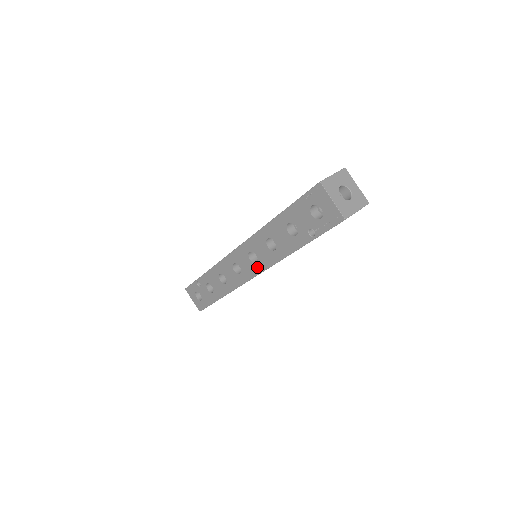
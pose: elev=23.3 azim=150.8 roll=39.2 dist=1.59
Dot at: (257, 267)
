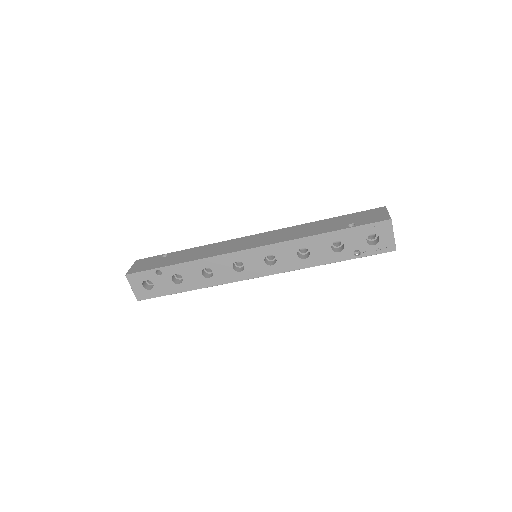
Dot at: (270, 269)
